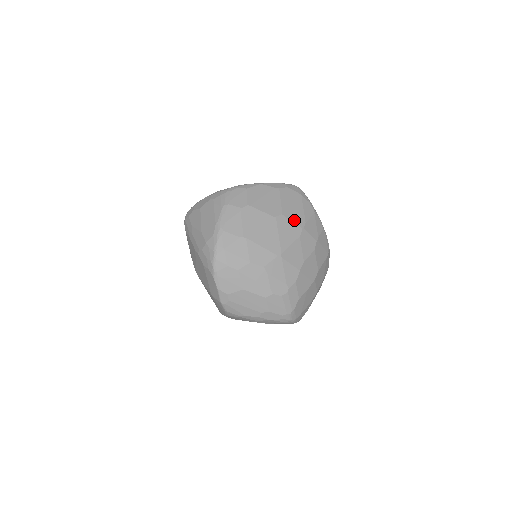
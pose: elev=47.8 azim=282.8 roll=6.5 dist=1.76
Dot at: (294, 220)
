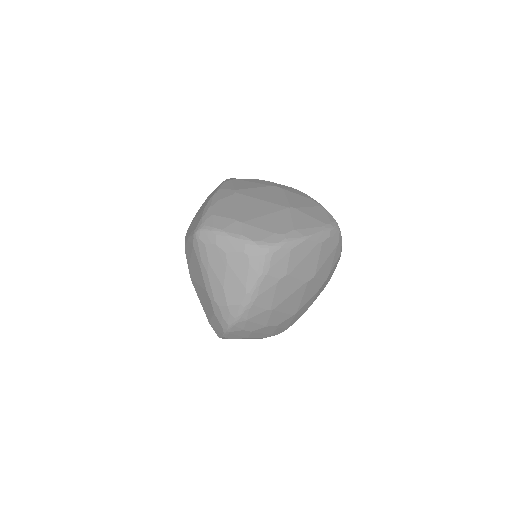
Dot at: (322, 277)
